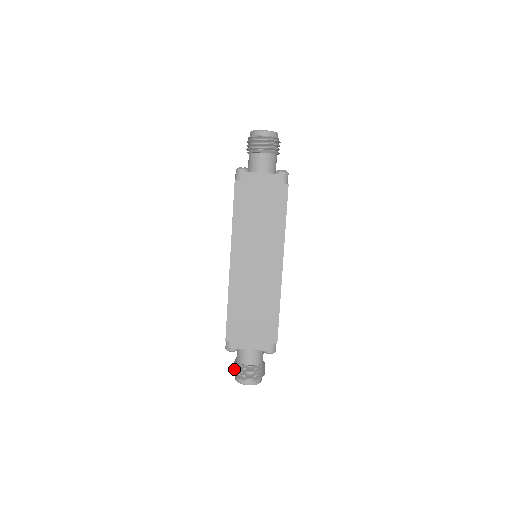
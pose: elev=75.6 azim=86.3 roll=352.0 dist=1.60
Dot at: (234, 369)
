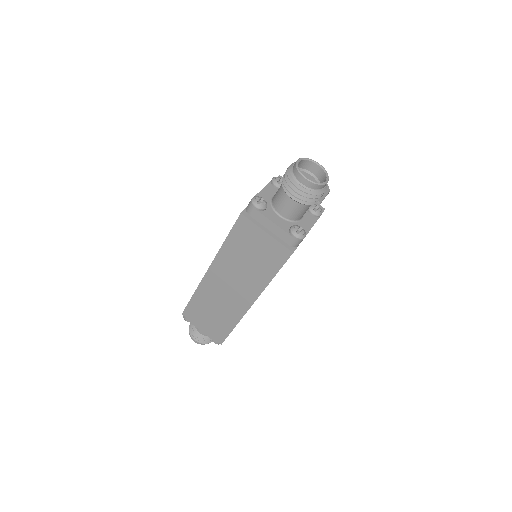
Dot at: occluded
